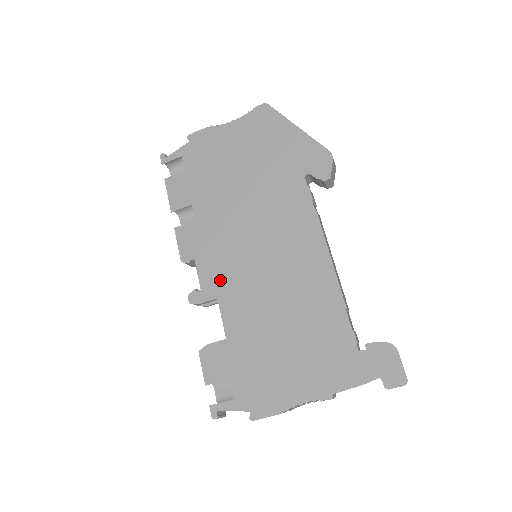
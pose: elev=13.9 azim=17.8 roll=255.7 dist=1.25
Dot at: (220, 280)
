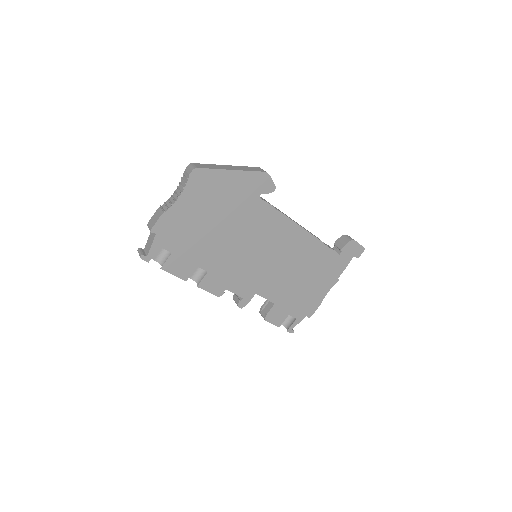
Dot at: (250, 285)
